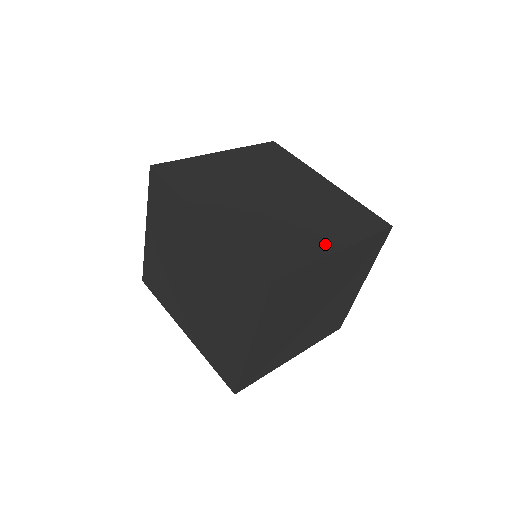
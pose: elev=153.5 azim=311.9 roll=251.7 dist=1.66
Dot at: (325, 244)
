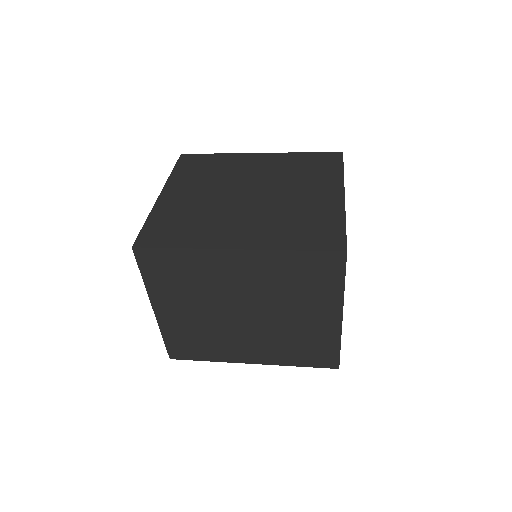
Dot at: (331, 198)
